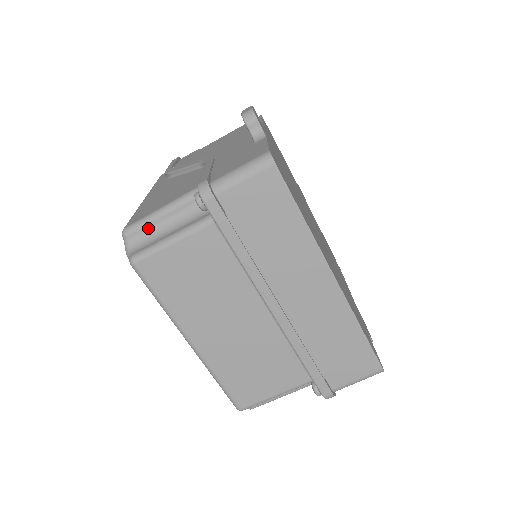
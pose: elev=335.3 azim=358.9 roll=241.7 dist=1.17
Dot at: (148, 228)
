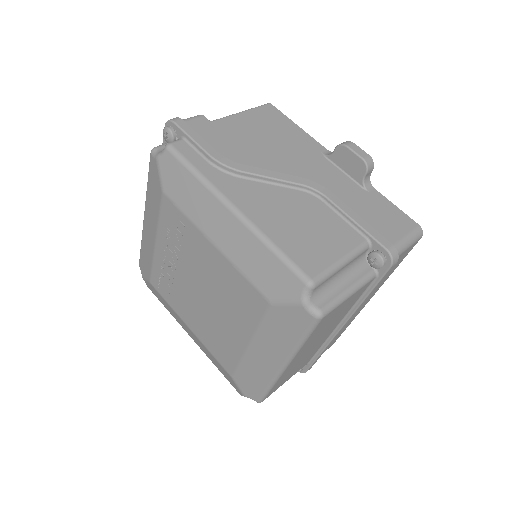
Dot at: (329, 279)
